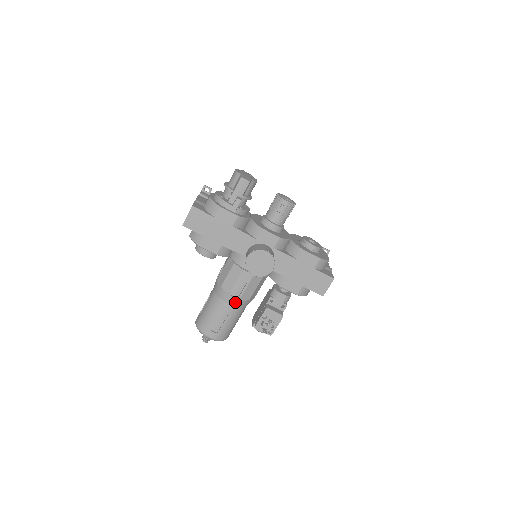
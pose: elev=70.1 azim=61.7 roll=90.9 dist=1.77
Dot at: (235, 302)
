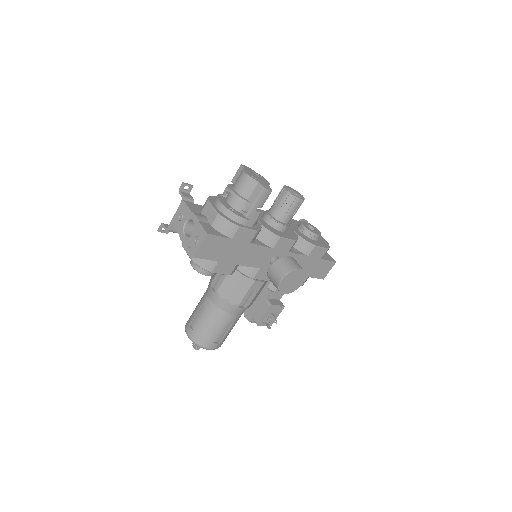
Dot at: (242, 311)
